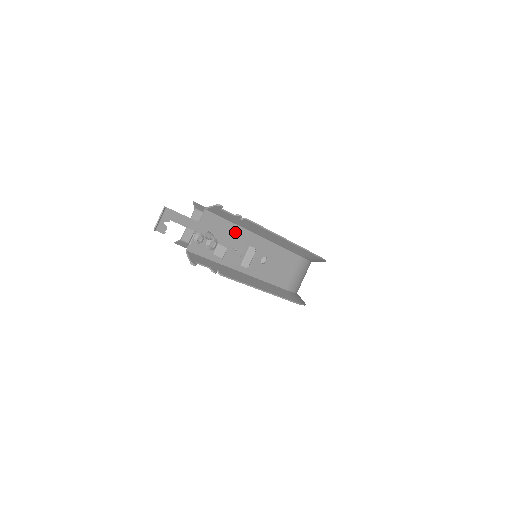
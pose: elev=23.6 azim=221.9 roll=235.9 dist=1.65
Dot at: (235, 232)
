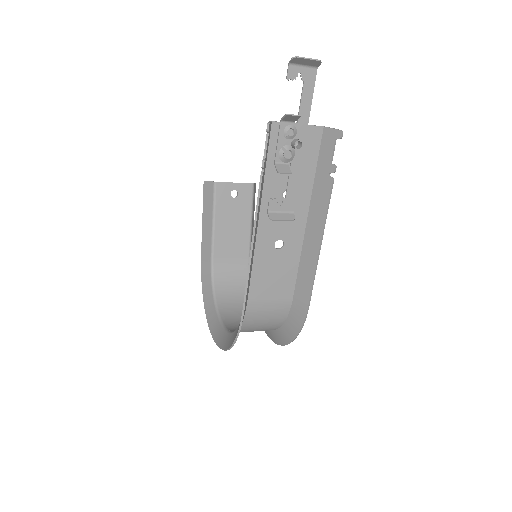
Dot at: (305, 182)
